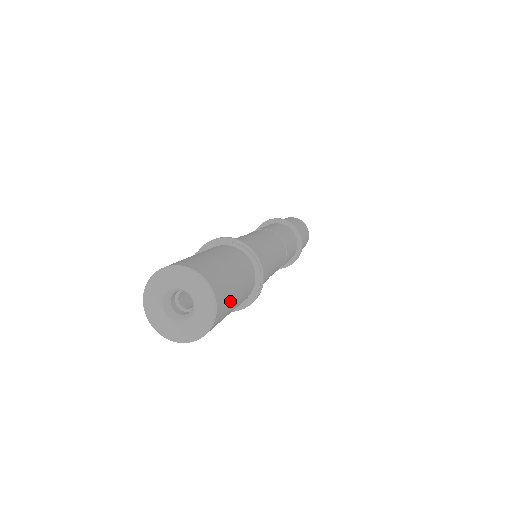
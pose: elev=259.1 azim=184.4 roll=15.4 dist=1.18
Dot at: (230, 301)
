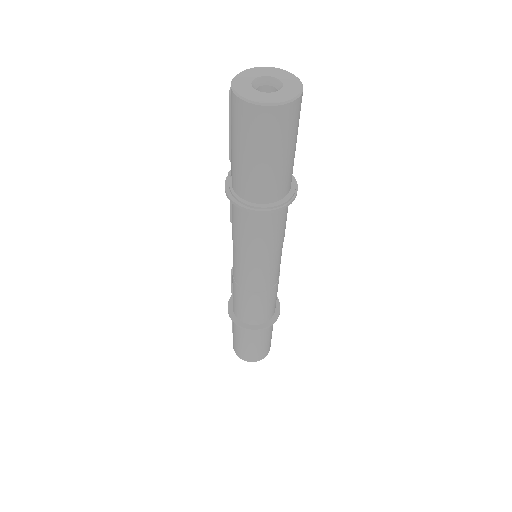
Dot at: (293, 132)
